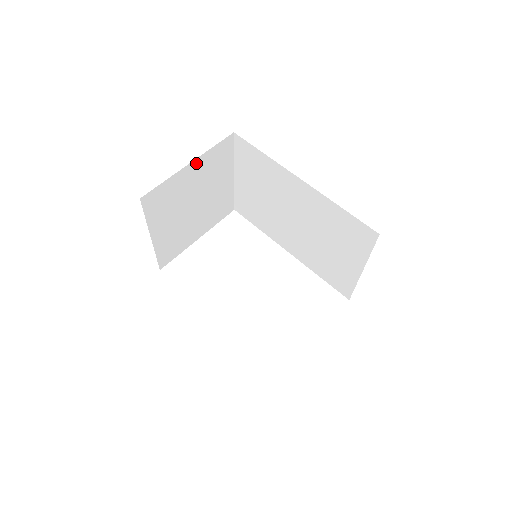
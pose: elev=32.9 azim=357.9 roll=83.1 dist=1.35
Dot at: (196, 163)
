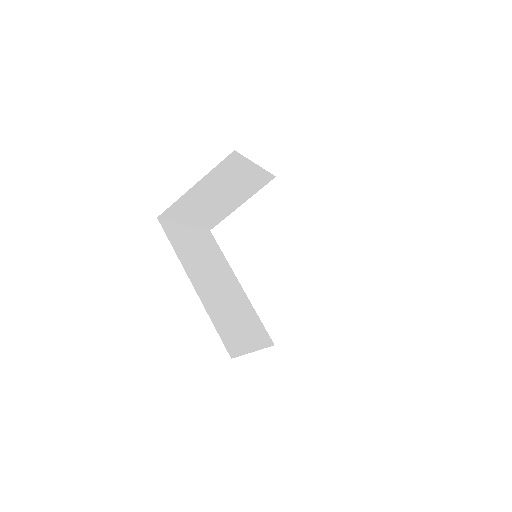
Dot at: (202, 181)
